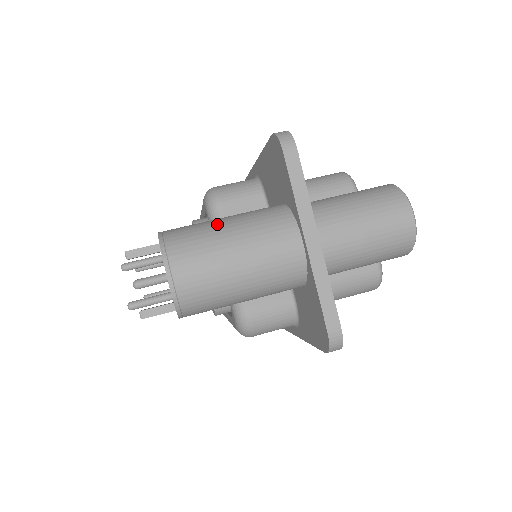
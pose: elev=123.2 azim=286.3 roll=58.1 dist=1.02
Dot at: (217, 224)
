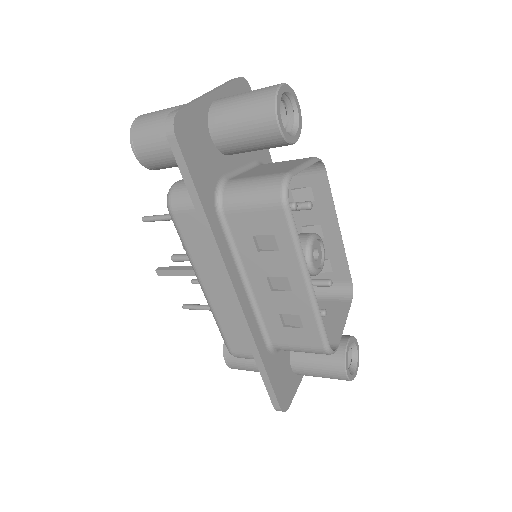
Dot at: occluded
